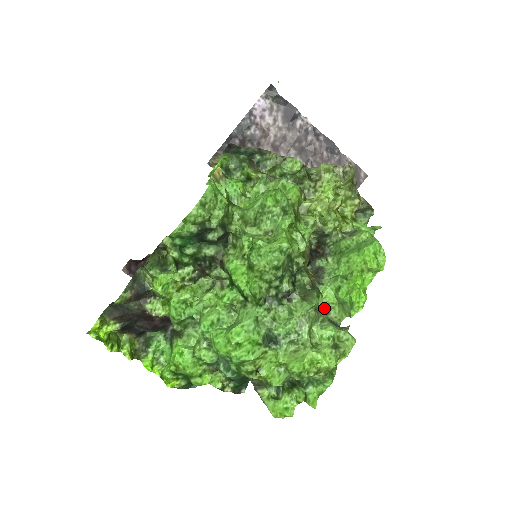
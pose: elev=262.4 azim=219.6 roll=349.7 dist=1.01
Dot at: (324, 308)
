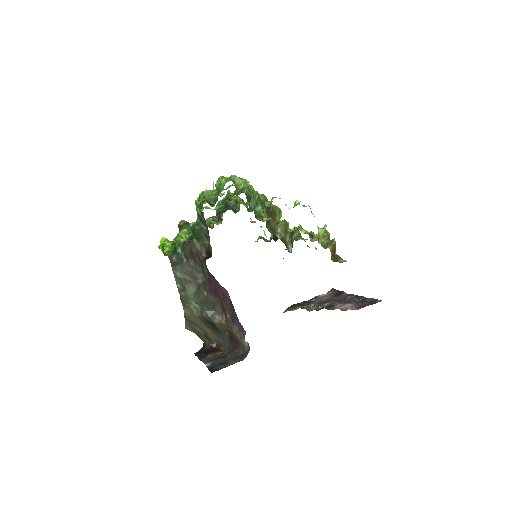
Dot at: (254, 194)
